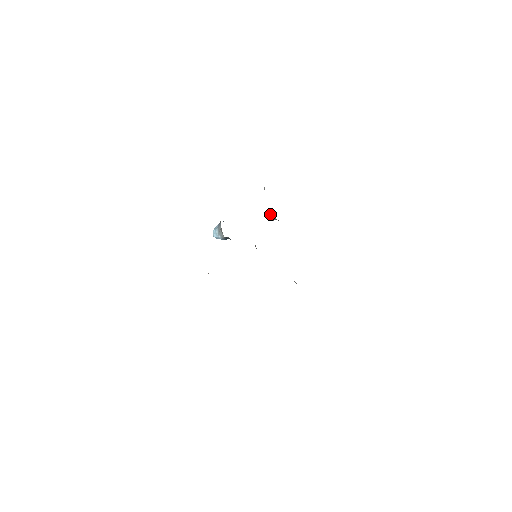
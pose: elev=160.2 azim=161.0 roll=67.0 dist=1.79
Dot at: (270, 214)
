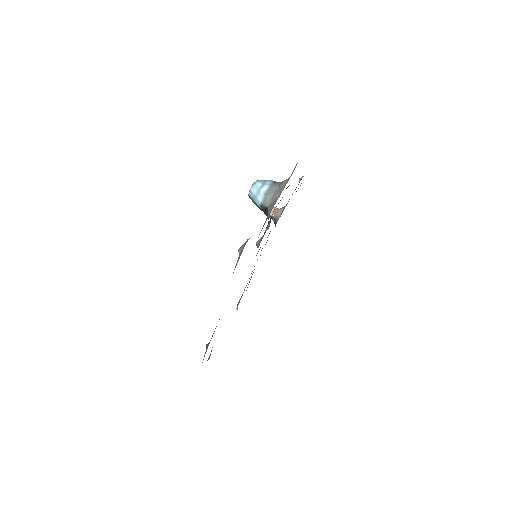
Dot at: (274, 208)
